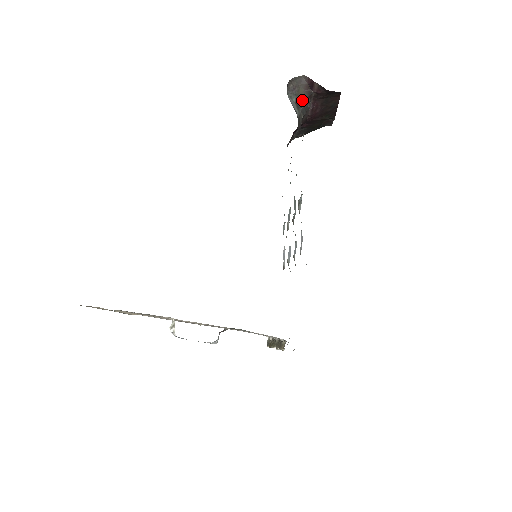
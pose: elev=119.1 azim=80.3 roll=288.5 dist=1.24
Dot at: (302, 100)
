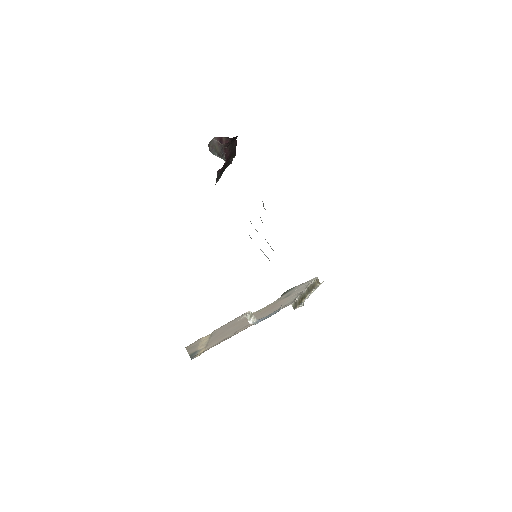
Dot at: (220, 152)
